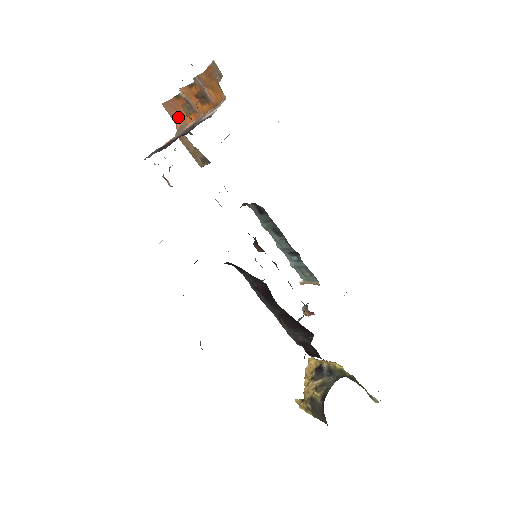
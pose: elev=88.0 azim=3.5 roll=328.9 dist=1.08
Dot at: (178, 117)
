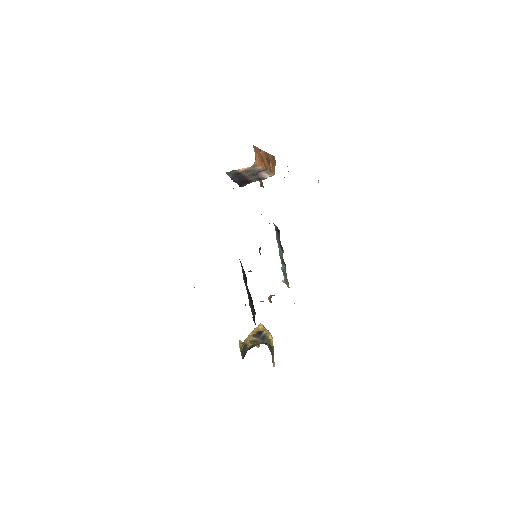
Dot at: (257, 158)
